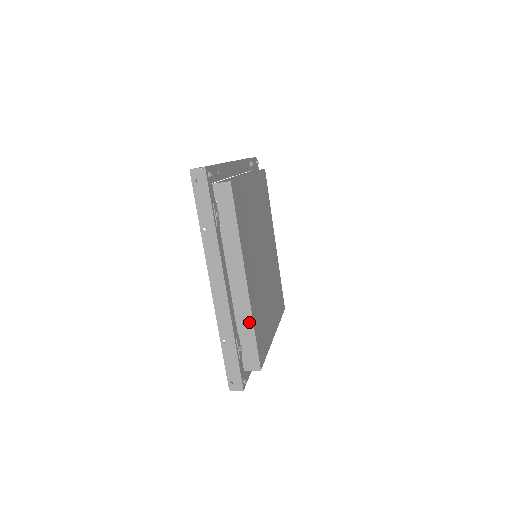
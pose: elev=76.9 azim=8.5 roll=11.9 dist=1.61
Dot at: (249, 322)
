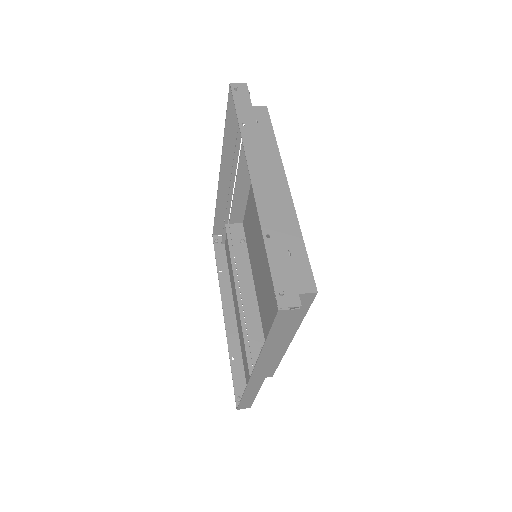
Dot at: (295, 229)
